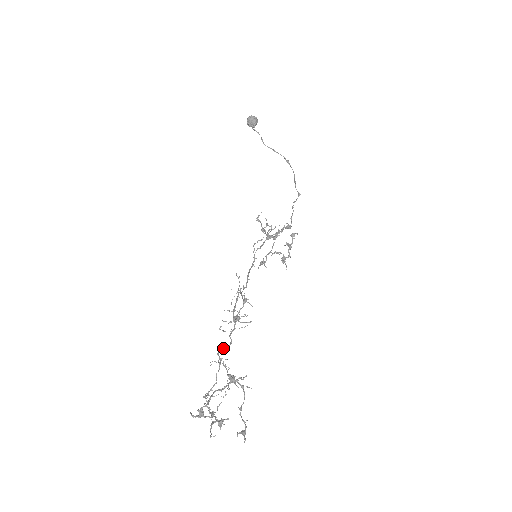
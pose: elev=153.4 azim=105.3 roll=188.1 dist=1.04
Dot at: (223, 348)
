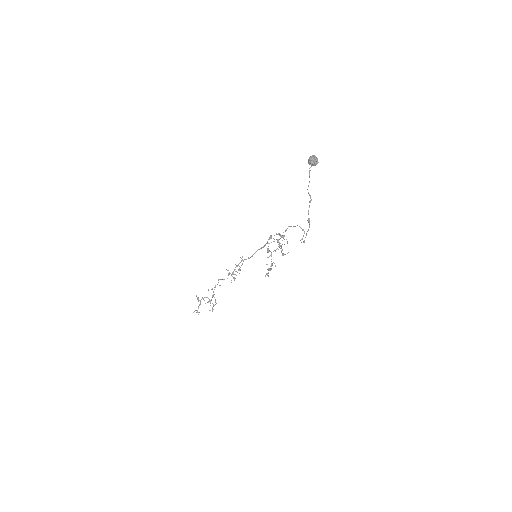
Dot at: (222, 279)
